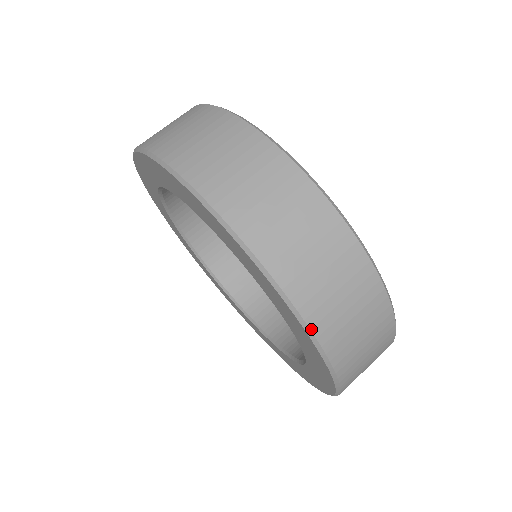
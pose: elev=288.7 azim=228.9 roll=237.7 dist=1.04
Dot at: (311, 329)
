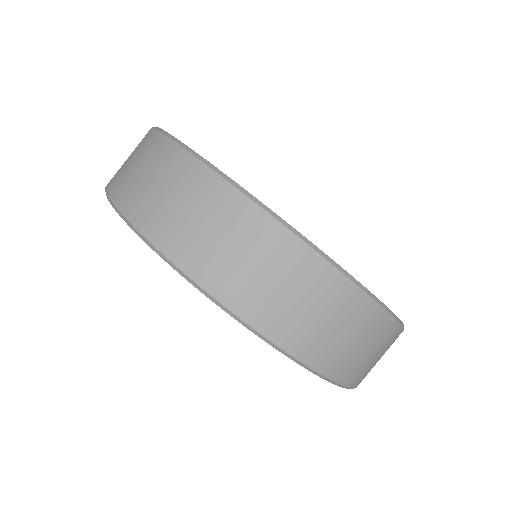
Dot at: (204, 289)
